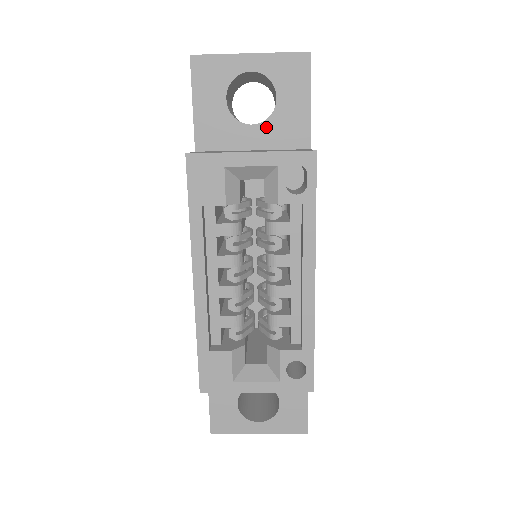
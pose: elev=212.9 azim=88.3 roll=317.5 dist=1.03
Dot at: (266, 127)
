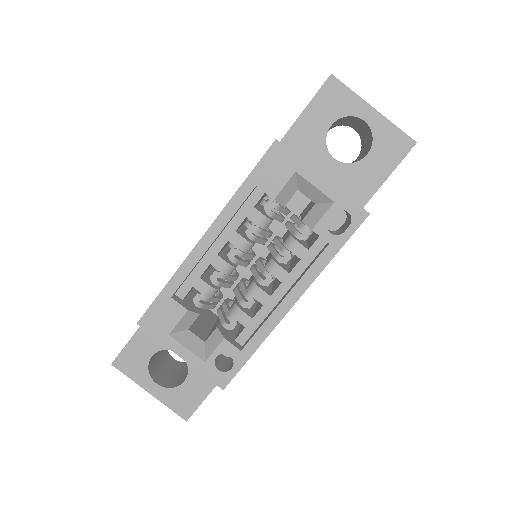
Dot at: (343, 168)
